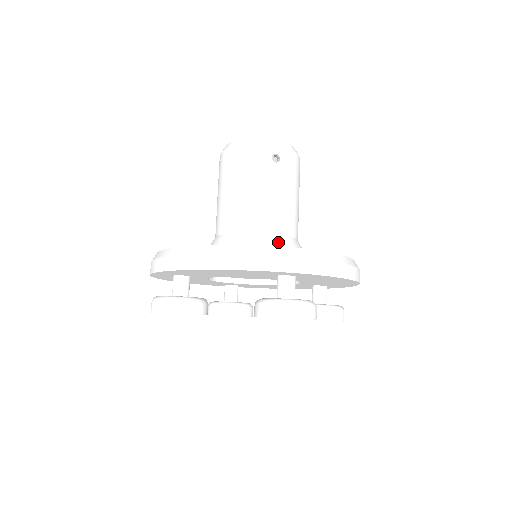
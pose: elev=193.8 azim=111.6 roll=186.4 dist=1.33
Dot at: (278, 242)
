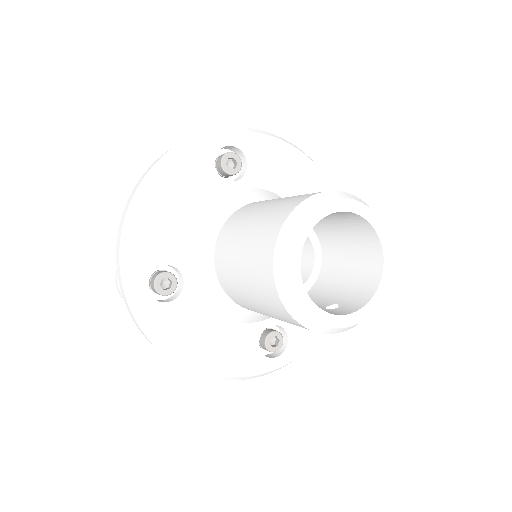
Dot at: occluded
